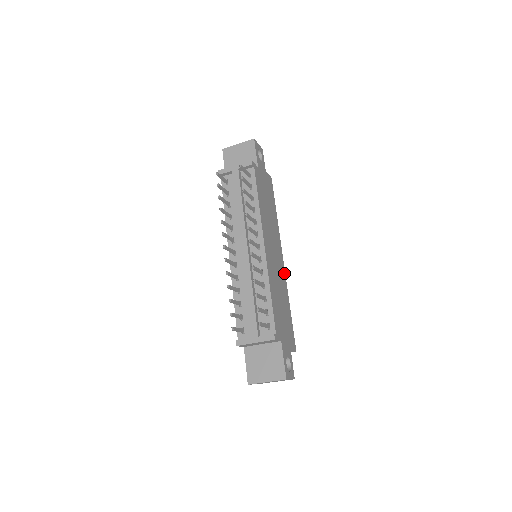
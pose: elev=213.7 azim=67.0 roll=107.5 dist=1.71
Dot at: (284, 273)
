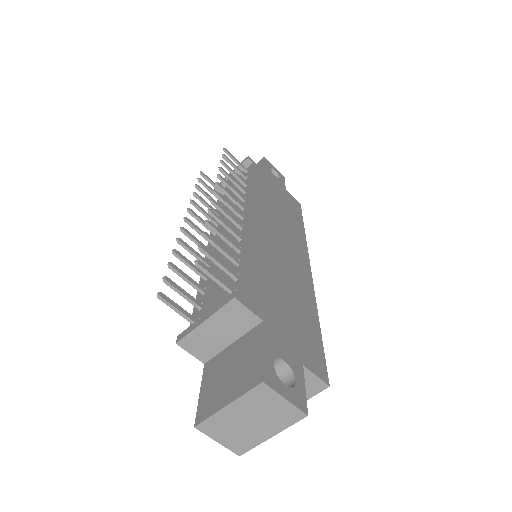
Dot at: (310, 281)
